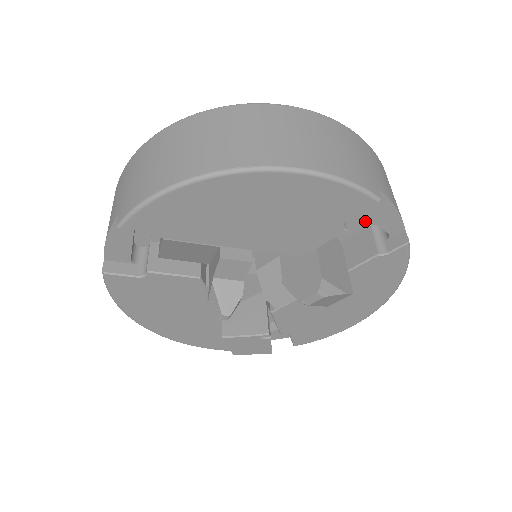
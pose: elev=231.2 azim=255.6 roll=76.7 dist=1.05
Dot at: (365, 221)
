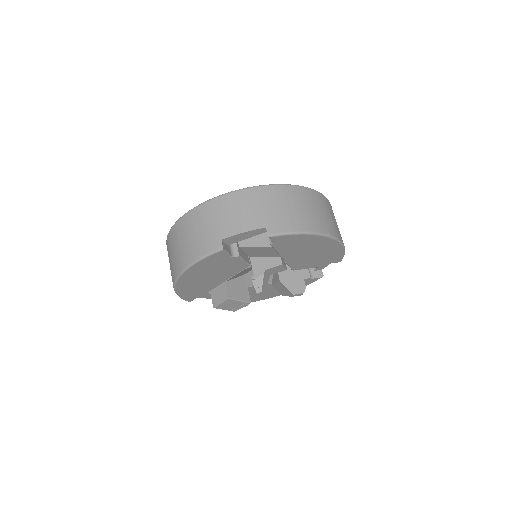
Dot at: occluded
